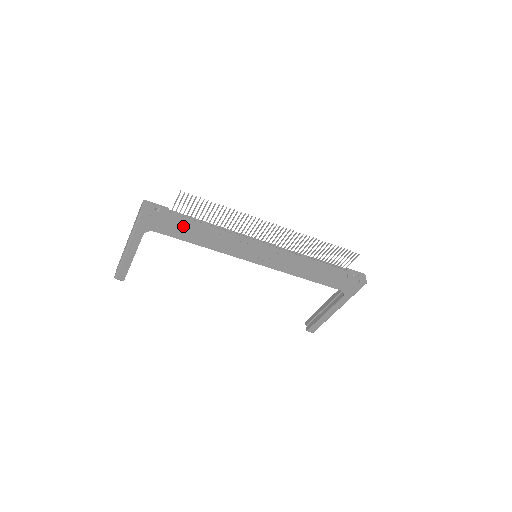
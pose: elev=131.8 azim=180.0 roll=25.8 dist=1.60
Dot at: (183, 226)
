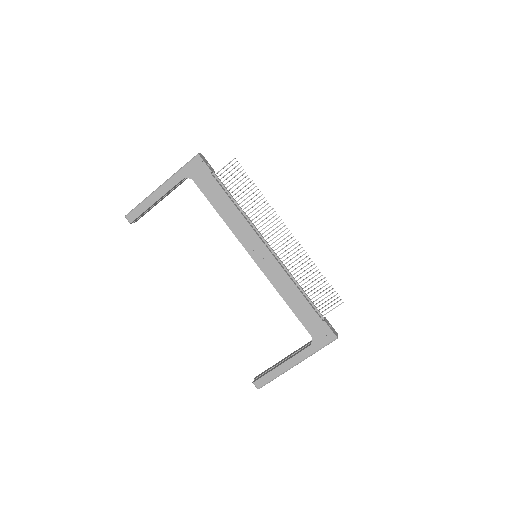
Dot at: (219, 187)
